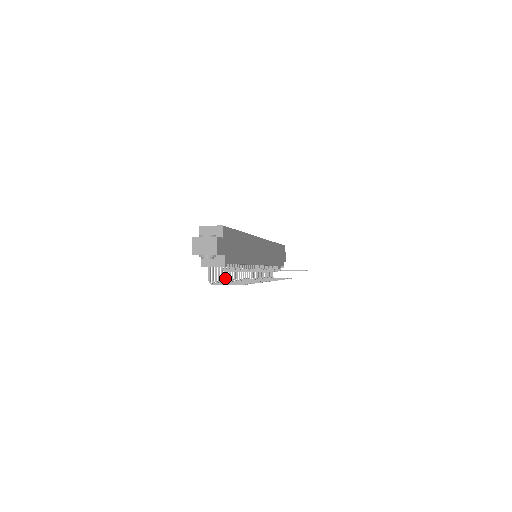
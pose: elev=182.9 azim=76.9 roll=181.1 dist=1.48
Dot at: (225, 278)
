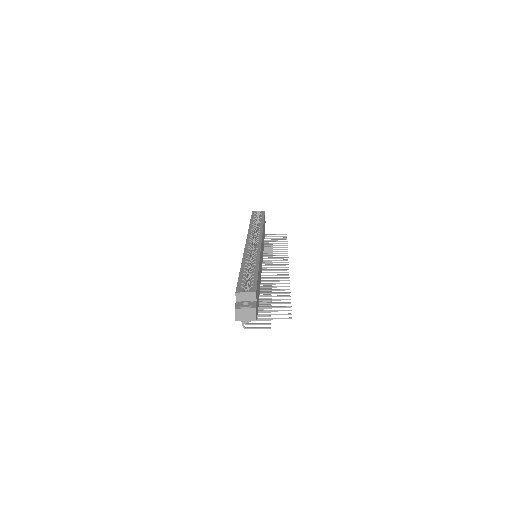
Dot at: occluded
